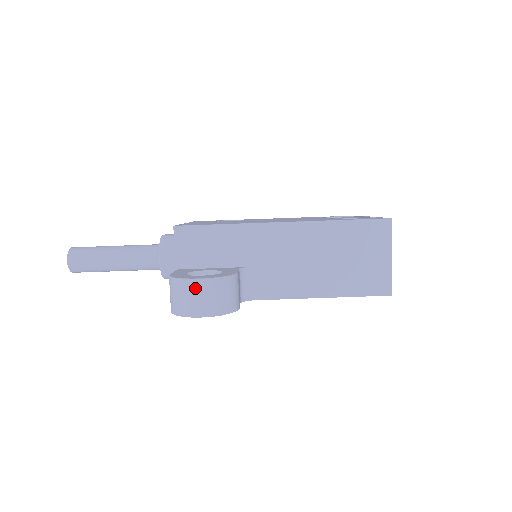
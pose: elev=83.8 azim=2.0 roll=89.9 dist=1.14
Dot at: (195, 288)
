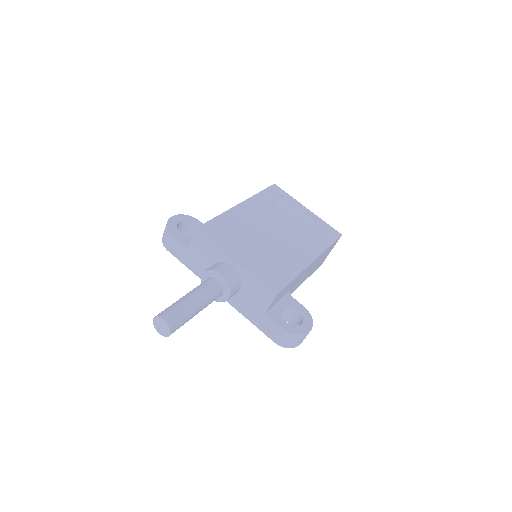
Dot at: occluded
